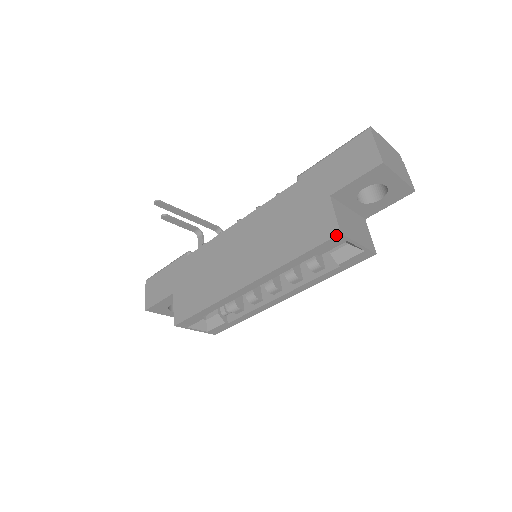
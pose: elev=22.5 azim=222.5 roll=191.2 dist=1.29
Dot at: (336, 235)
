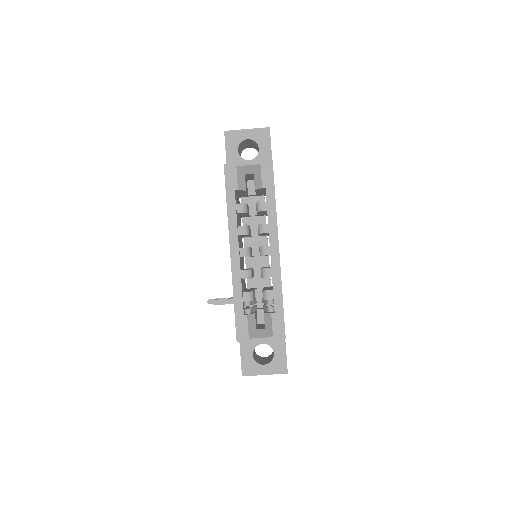
Dot at: (224, 168)
